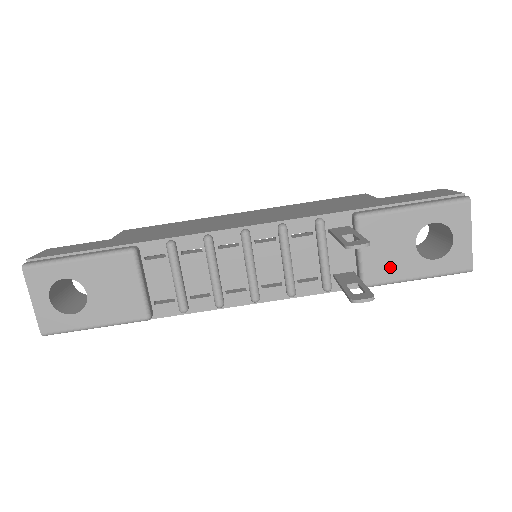
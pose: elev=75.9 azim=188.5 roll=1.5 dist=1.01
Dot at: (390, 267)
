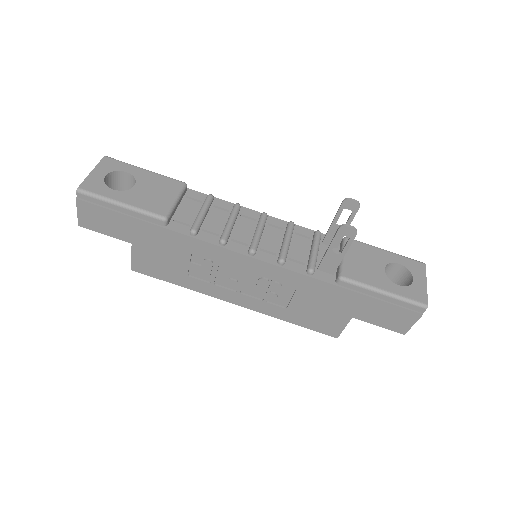
Dot at: (364, 274)
